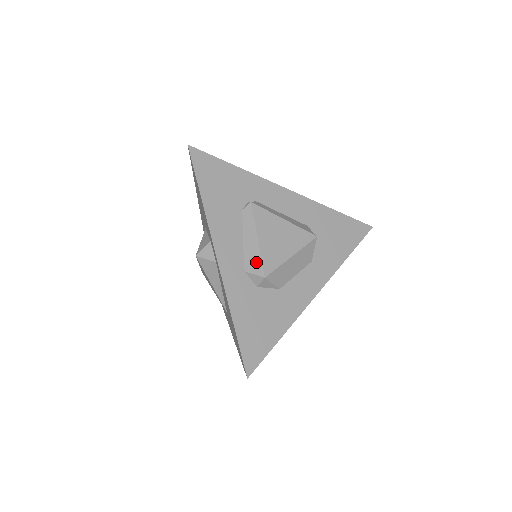
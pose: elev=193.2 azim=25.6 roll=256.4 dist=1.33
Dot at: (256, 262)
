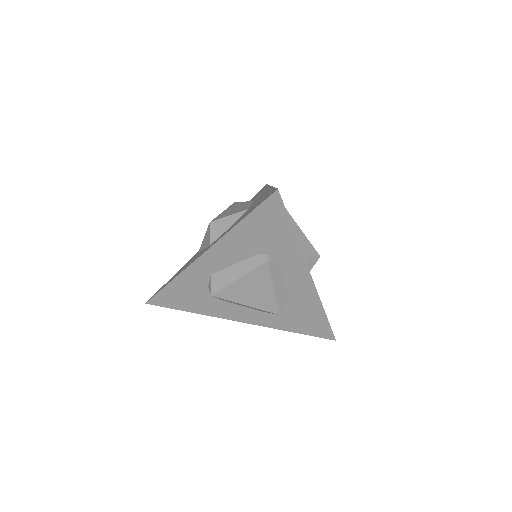
Dot at: (220, 284)
